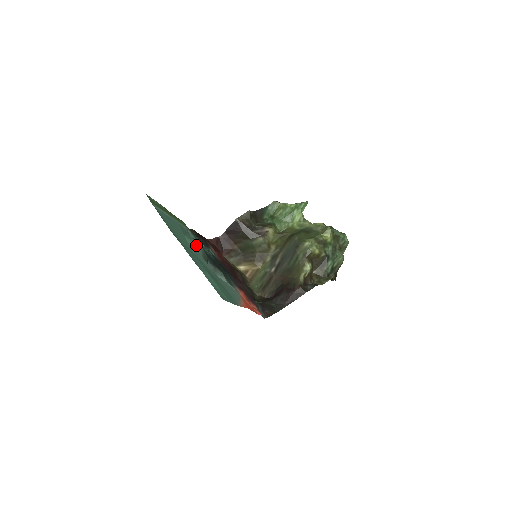
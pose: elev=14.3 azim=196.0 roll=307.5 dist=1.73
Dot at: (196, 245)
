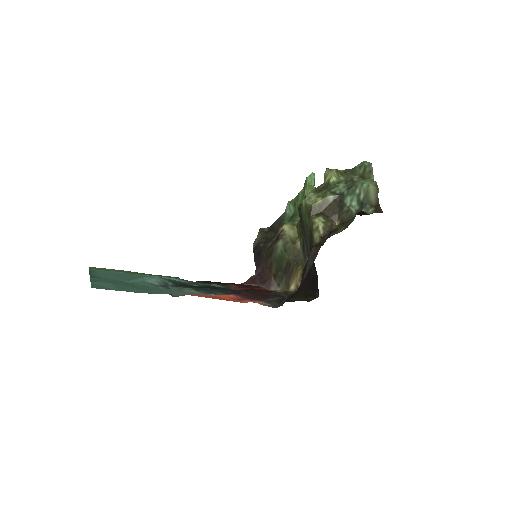
Dot at: (147, 278)
